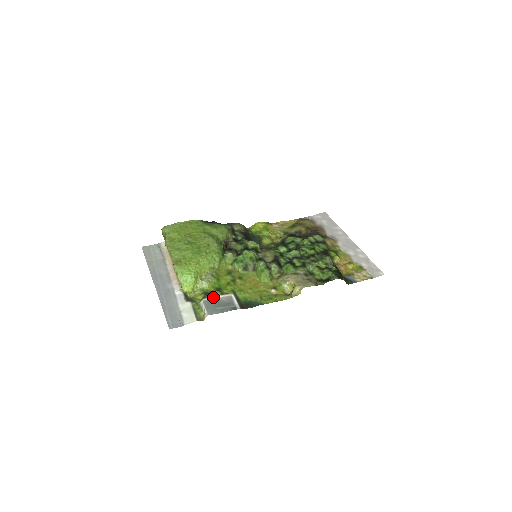
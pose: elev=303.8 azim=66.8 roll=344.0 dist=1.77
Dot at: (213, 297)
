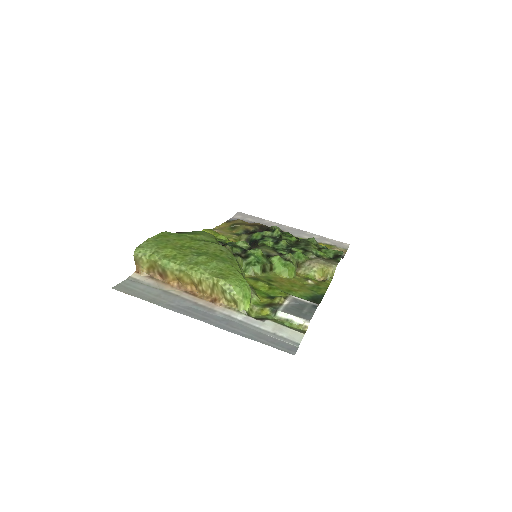
Dot at: (283, 304)
